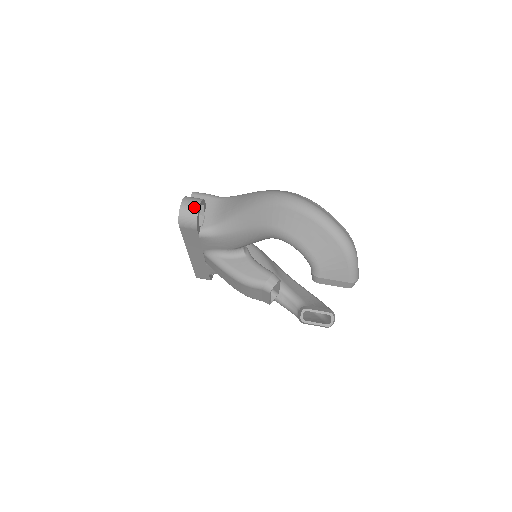
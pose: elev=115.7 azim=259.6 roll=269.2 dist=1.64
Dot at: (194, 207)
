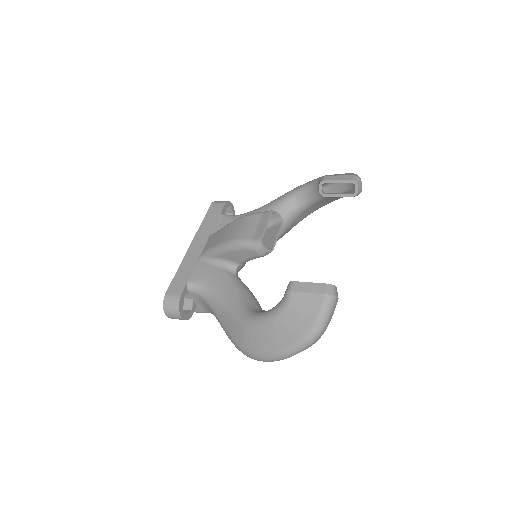
Dot at: occluded
